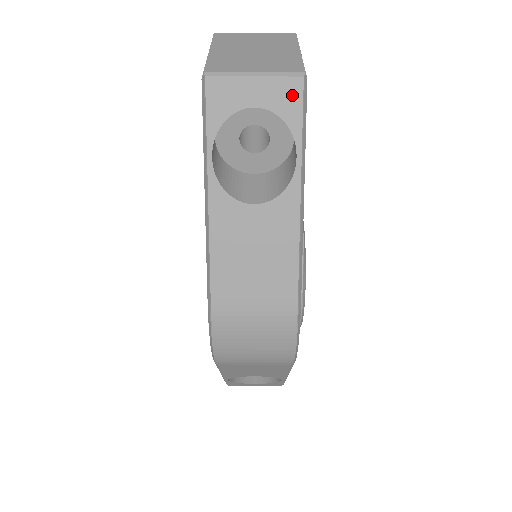
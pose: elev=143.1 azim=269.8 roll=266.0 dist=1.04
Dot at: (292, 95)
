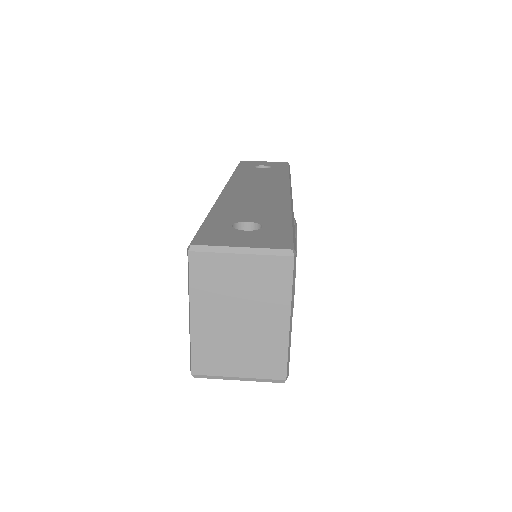
Dot at: occluded
